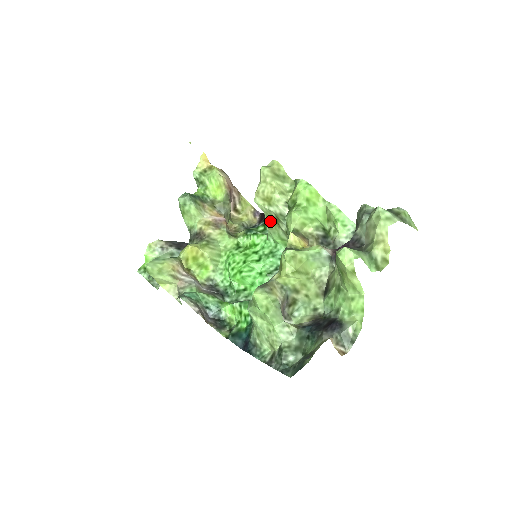
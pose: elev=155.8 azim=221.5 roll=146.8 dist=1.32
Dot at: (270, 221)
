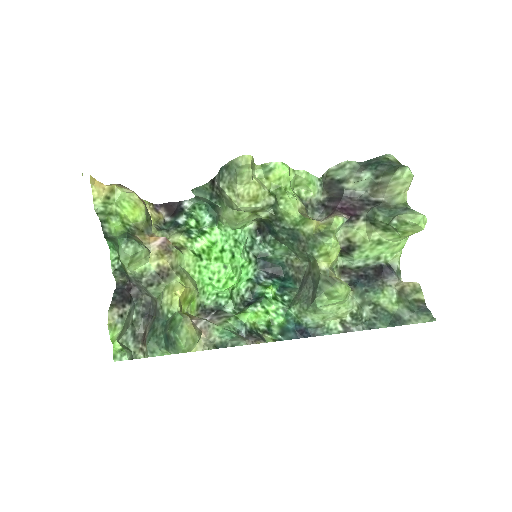
Dot at: (242, 215)
